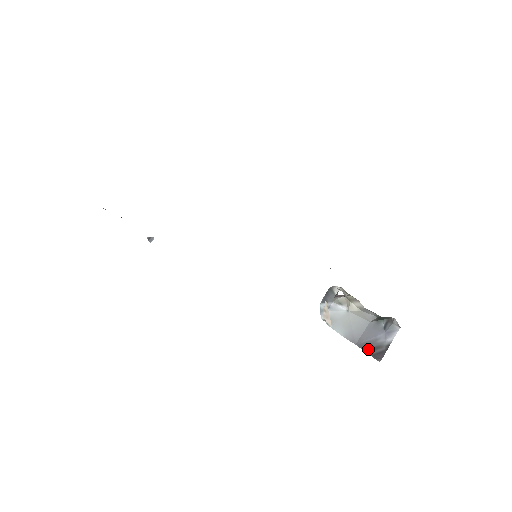
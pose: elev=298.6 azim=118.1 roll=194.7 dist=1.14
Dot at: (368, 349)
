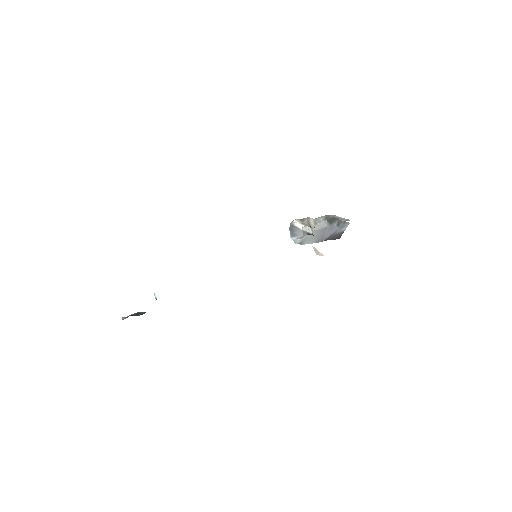
Dot at: (330, 239)
